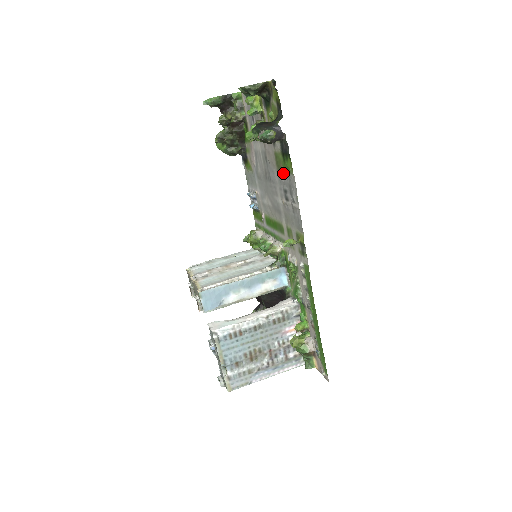
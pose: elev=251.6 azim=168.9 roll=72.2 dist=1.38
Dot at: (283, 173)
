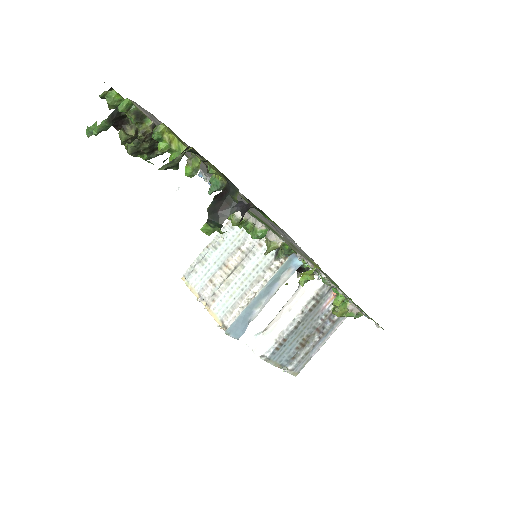
Dot at: occluded
